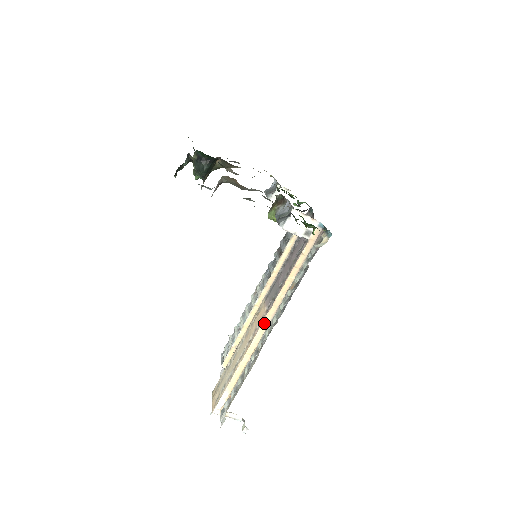
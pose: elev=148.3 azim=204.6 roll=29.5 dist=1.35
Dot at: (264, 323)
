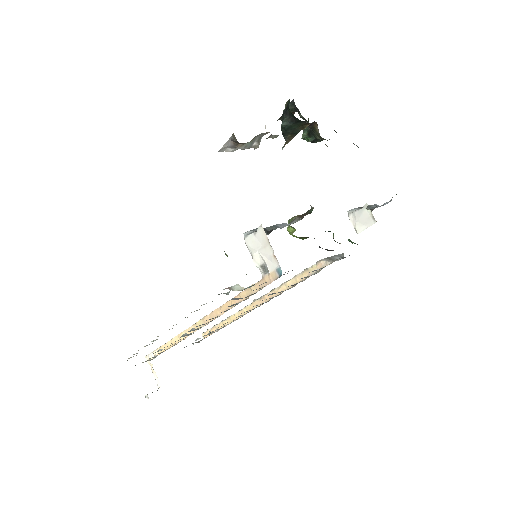
Dot at: (198, 323)
